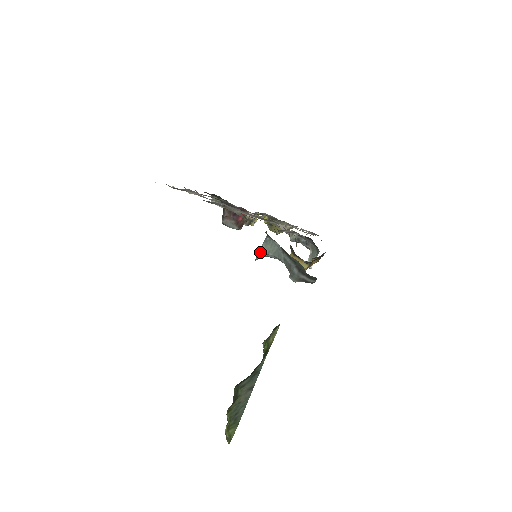
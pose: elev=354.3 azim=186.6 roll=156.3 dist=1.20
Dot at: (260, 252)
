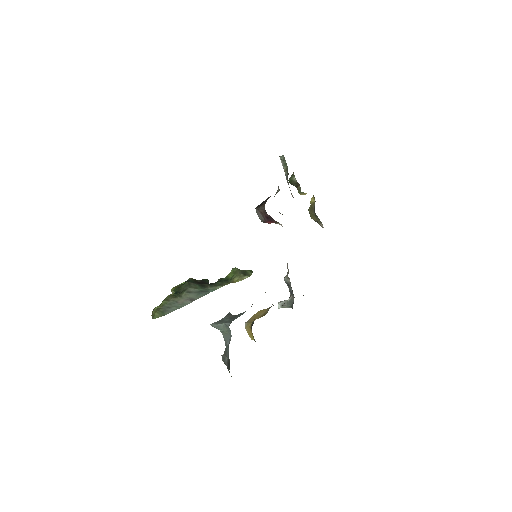
Dot at: (218, 326)
